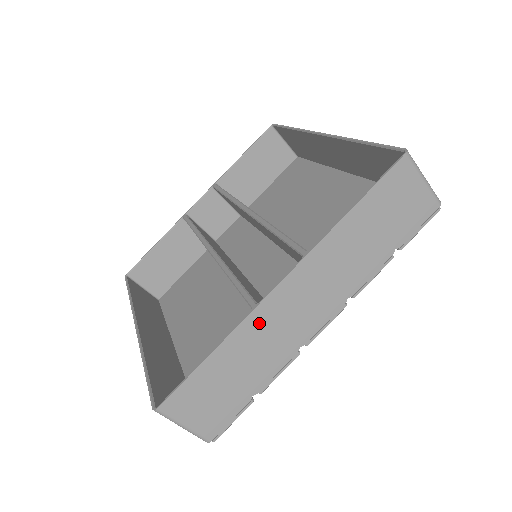
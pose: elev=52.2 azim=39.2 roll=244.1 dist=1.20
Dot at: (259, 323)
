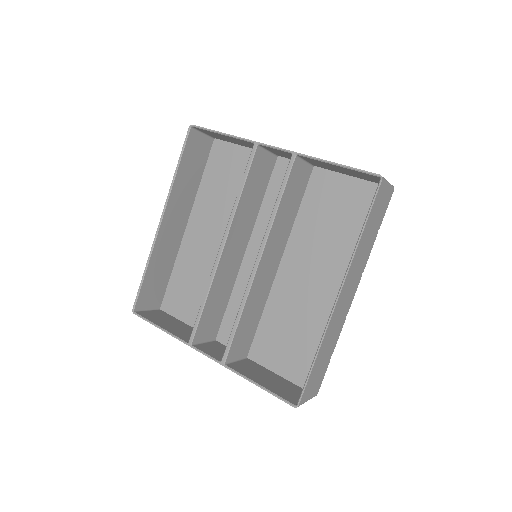
Dot at: occluded
